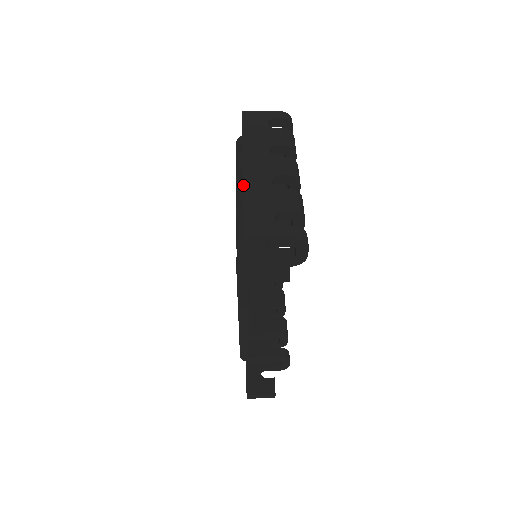
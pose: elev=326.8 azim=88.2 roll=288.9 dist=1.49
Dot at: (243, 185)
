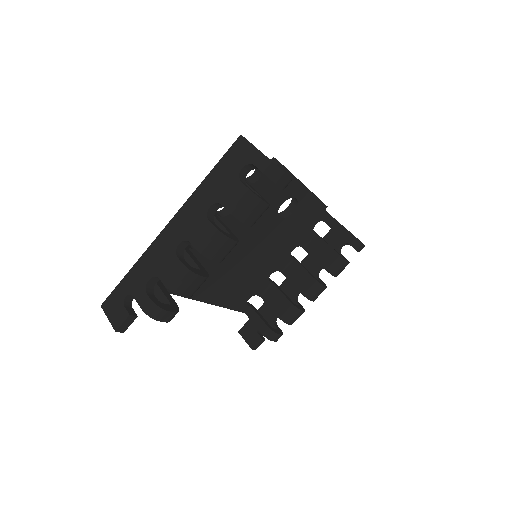
Dot at: (163, 230)
